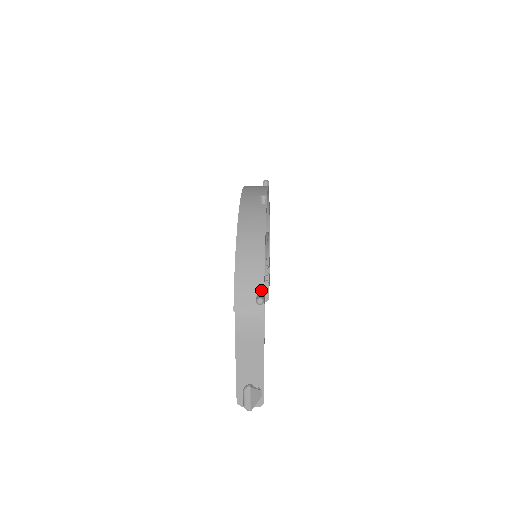
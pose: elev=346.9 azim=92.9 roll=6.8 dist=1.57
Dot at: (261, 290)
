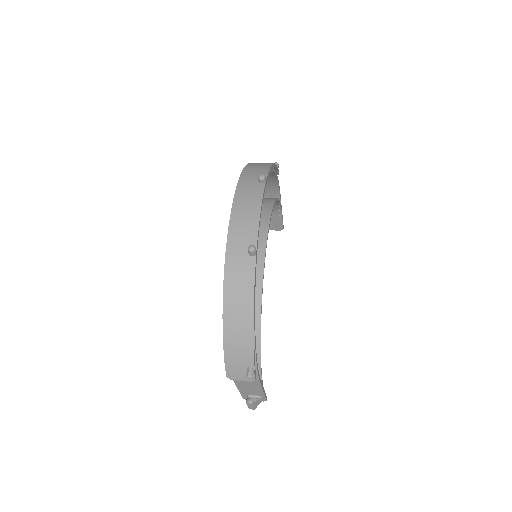
Dot at: (251, 364)
